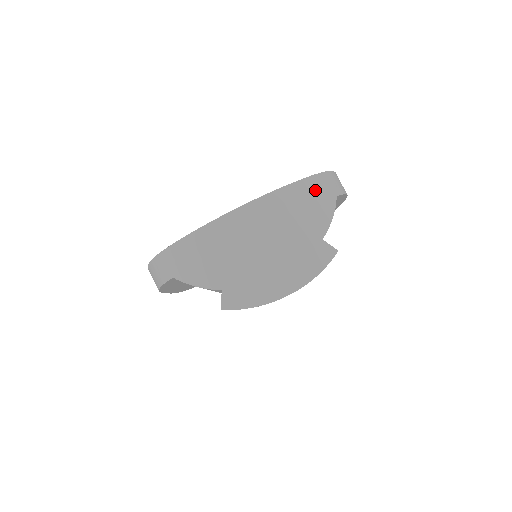
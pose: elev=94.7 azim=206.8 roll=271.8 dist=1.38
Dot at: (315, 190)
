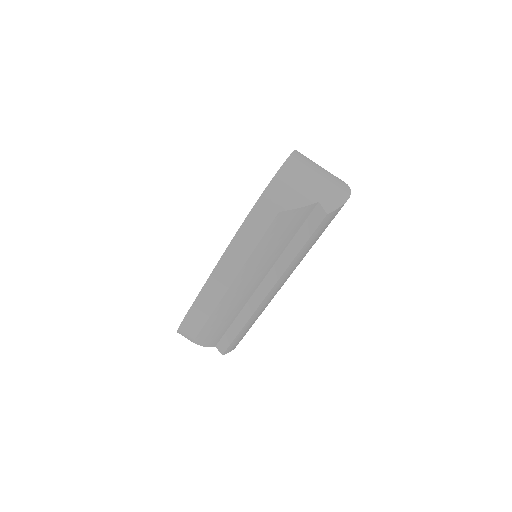
Dot at: occluded
